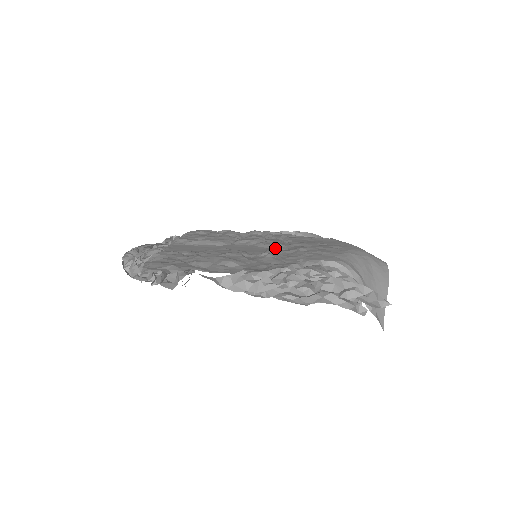
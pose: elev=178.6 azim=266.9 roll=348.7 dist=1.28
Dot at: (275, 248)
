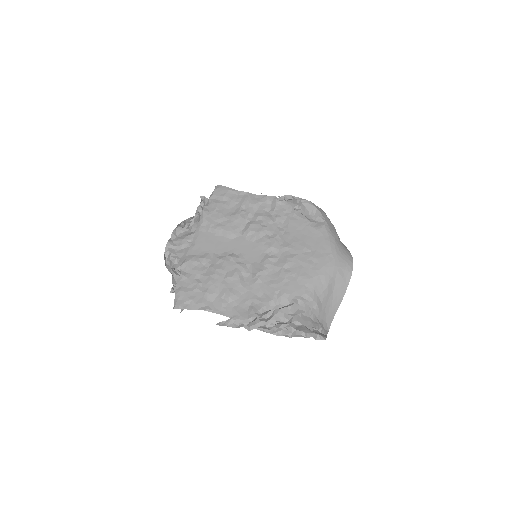
Dot at: (267, 261)
